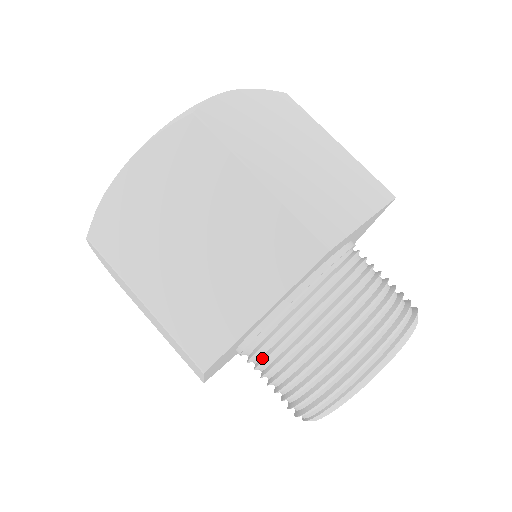
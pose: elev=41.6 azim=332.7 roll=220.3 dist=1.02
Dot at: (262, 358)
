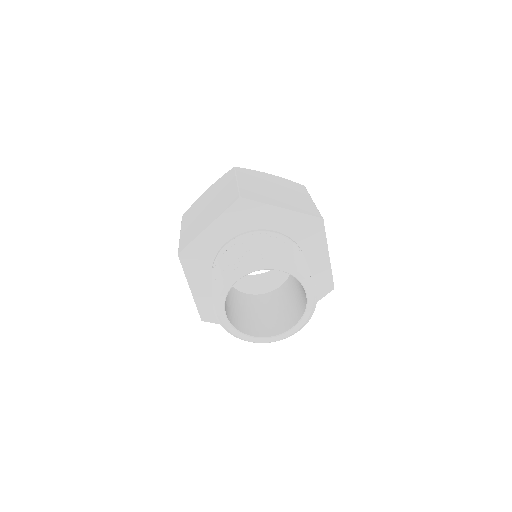
Dot at: (244, 241)
